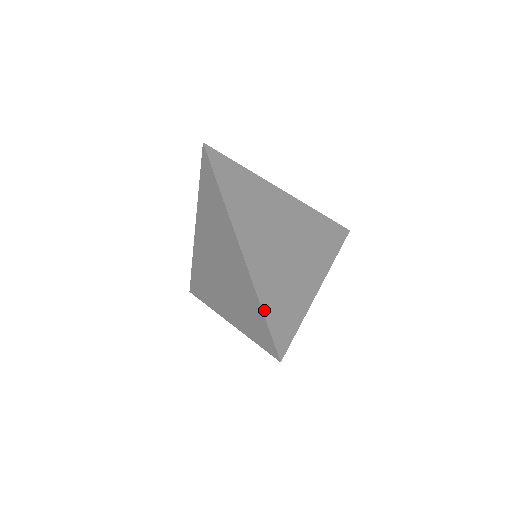
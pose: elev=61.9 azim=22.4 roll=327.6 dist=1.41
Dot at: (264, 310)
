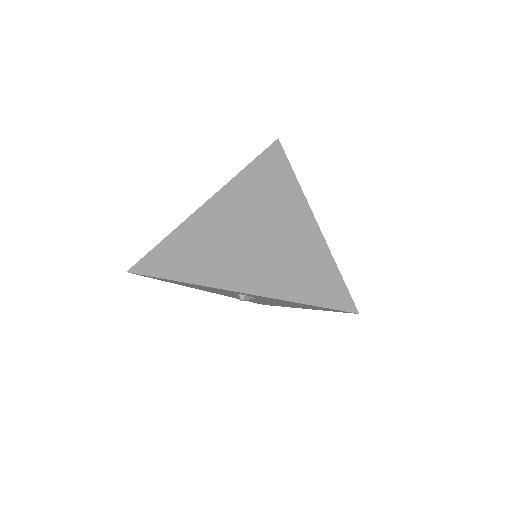
Dot at: (337, 269)
